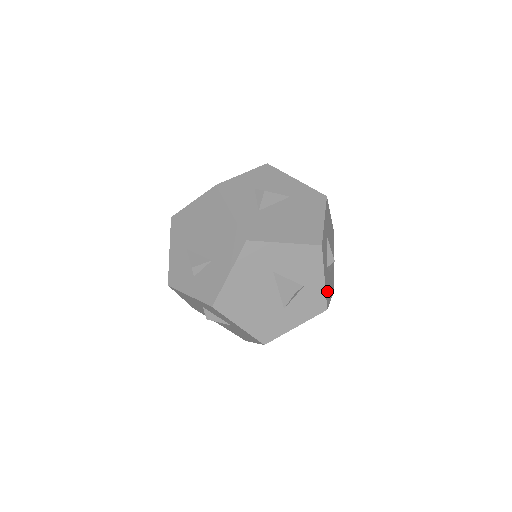
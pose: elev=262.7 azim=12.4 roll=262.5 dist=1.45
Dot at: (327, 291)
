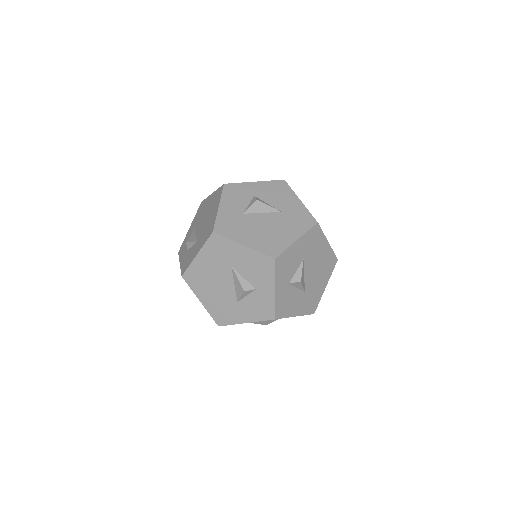
Dot at: (283, 304)
